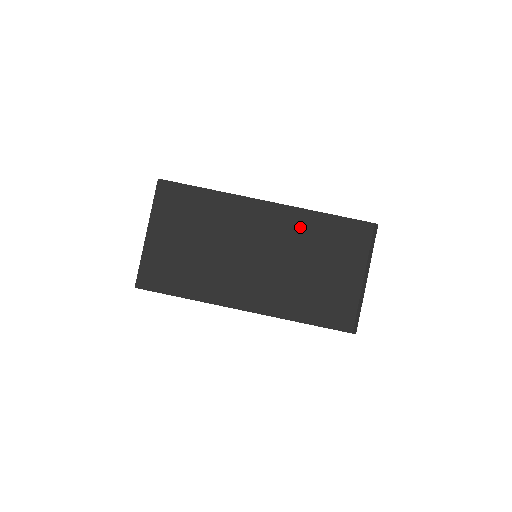
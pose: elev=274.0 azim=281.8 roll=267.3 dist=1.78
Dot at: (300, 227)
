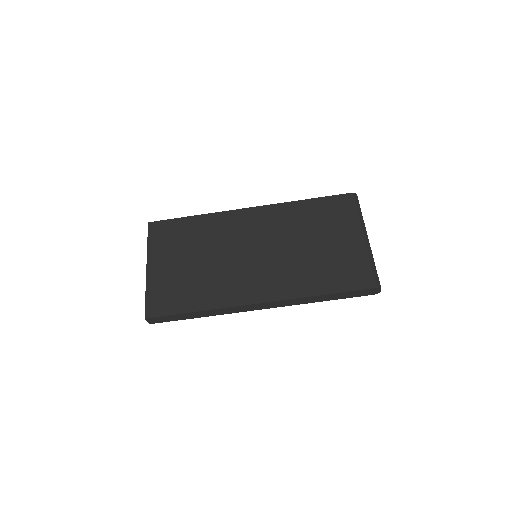
Dot at: (287, 217)
